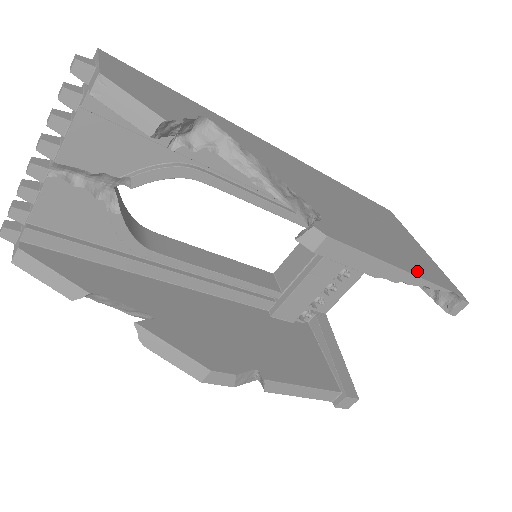
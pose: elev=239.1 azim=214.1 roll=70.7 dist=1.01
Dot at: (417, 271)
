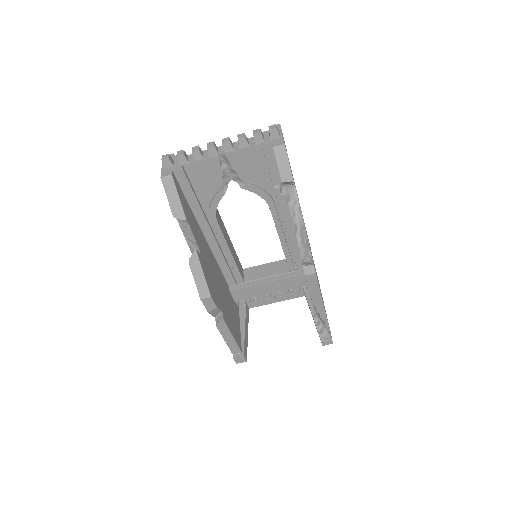
Dot at: occluded
